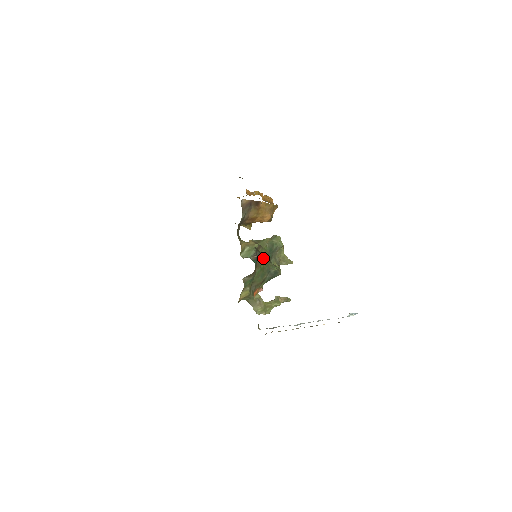
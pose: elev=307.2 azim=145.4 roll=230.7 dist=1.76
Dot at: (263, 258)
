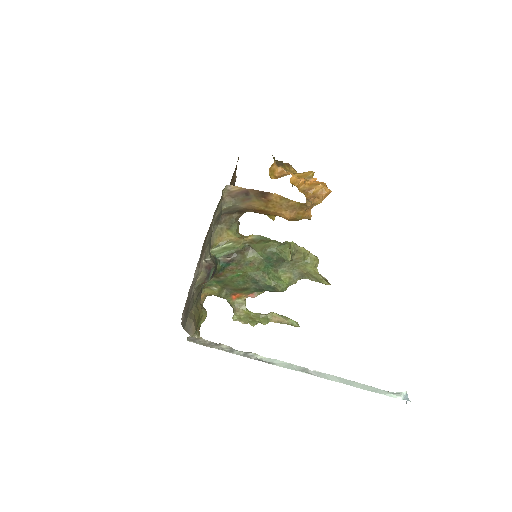
Dot at: (248, 264)
